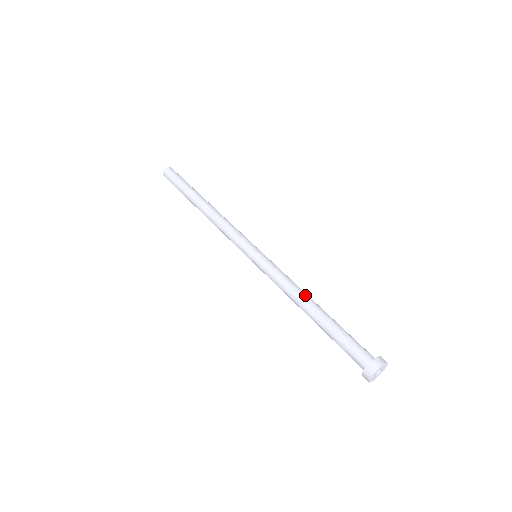
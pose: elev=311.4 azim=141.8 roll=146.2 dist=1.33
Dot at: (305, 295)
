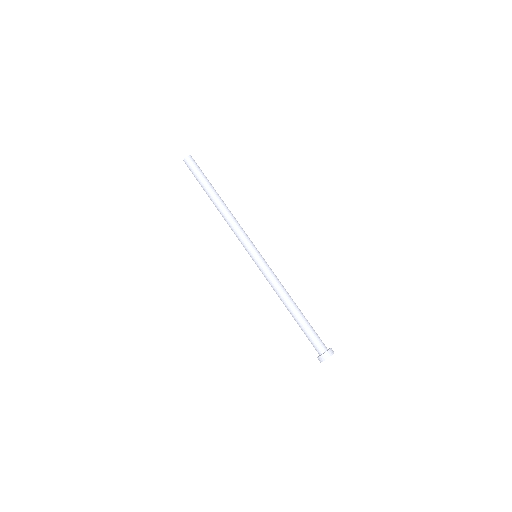
Dot at: (288, 296)
